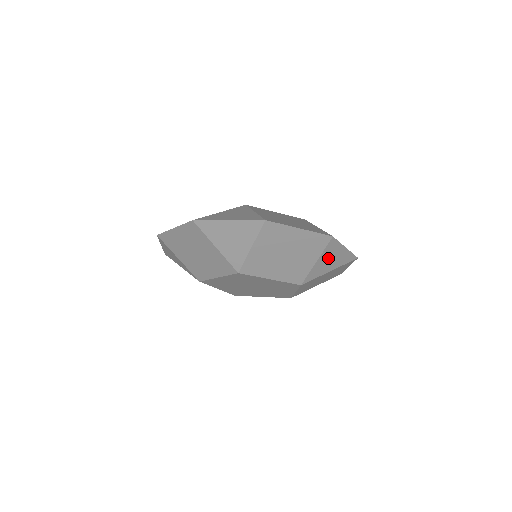
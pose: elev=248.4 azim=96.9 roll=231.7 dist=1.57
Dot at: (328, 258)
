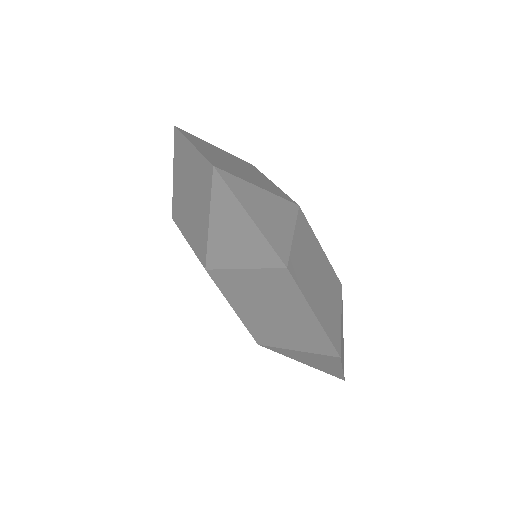
Dot at: (313, 358)
